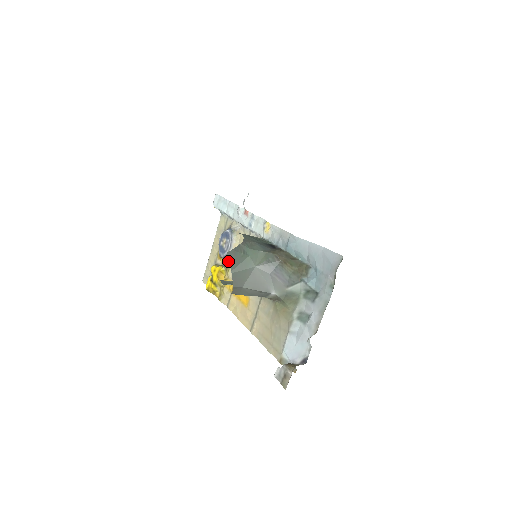
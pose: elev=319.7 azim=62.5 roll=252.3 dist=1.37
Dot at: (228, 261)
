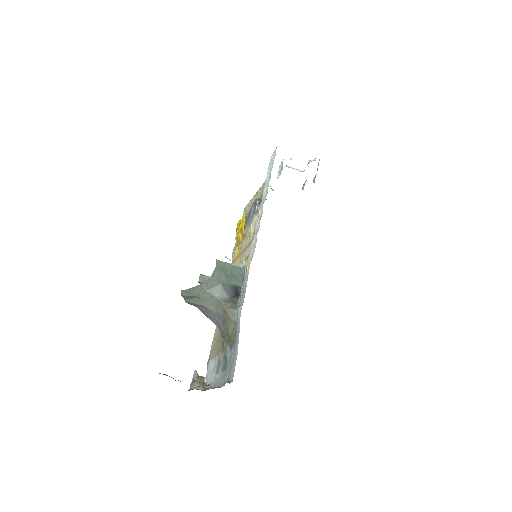
Dot at: occluded
